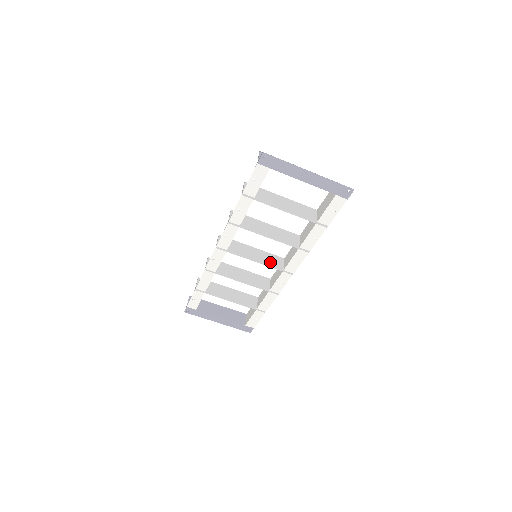
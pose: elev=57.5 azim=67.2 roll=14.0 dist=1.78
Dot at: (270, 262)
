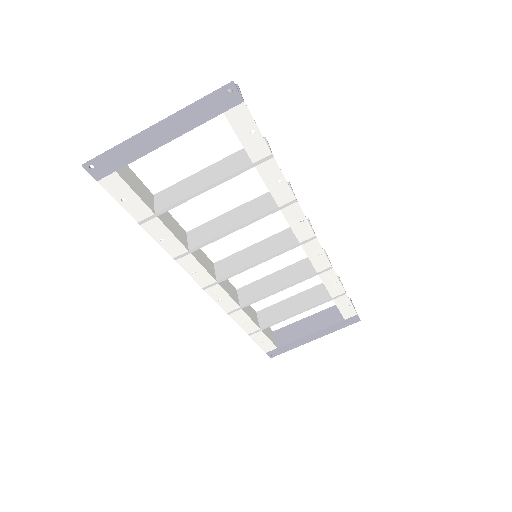
Dot at: (277, 248)
